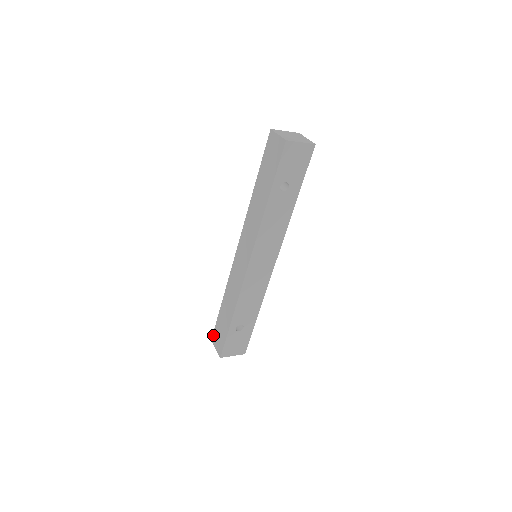
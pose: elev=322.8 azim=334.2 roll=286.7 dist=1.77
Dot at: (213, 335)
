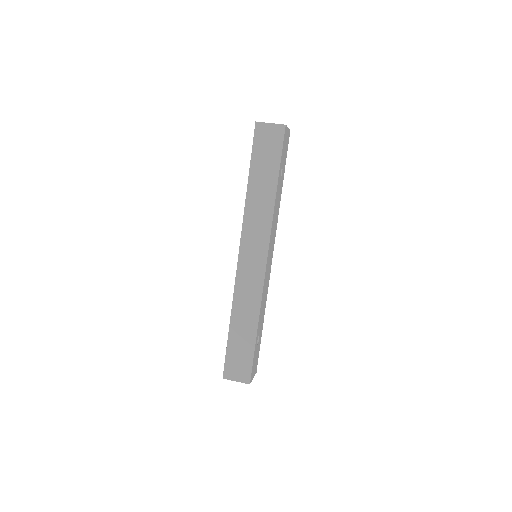
Dot at: (225, 369)
